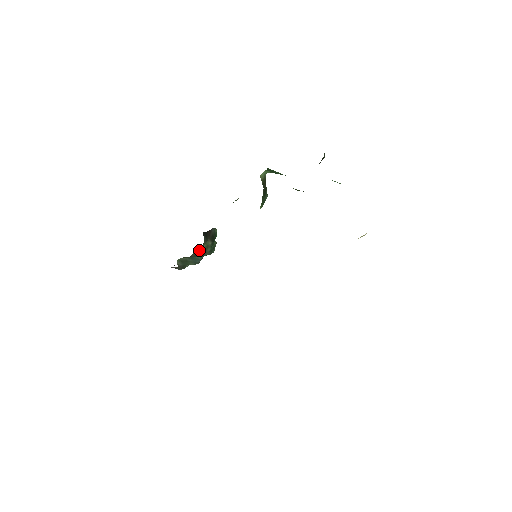
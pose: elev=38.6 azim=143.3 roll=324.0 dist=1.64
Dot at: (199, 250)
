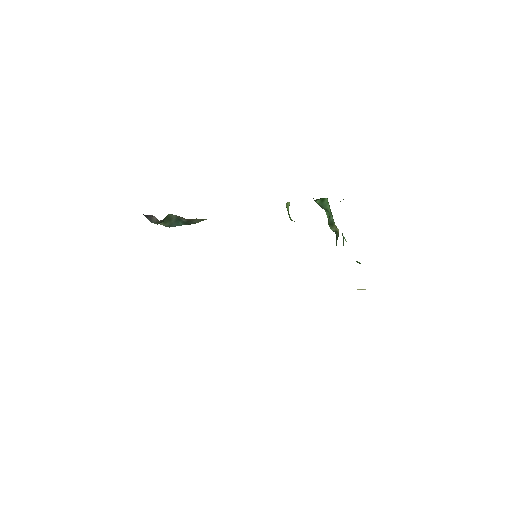
Dot at: (200, 219)
